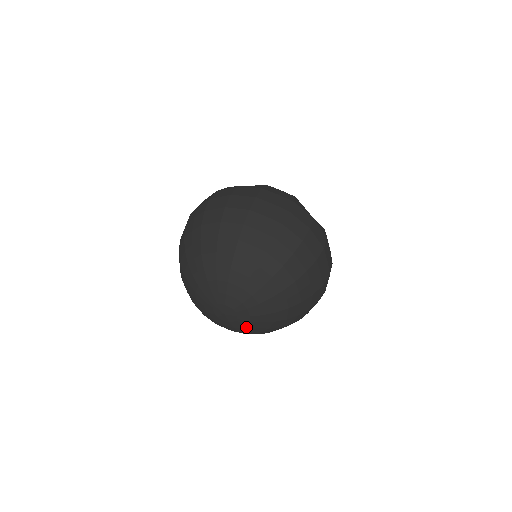
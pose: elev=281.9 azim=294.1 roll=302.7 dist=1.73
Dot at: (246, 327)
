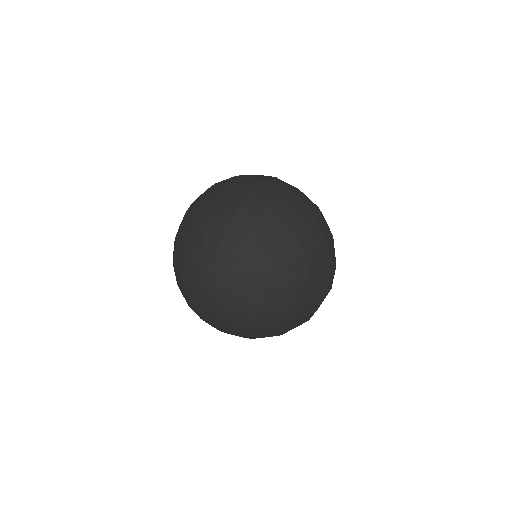
Dot at: (234, 304)
